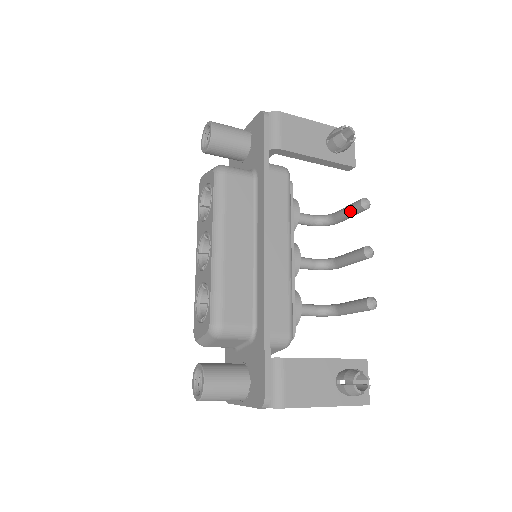
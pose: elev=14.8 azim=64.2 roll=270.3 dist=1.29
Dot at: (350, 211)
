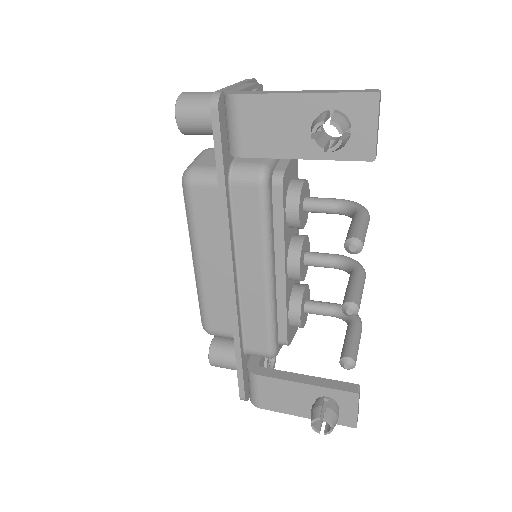
Dot at: occluded
